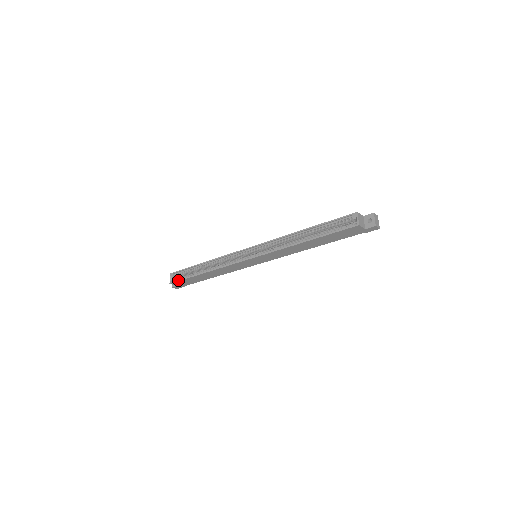
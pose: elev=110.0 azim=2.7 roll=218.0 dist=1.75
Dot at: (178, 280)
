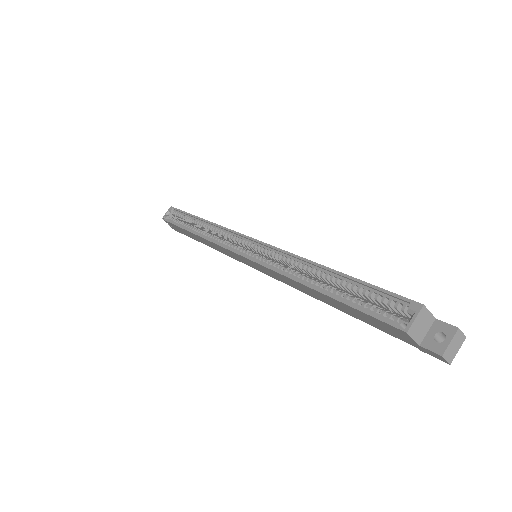
Dot at: (169, 220)
